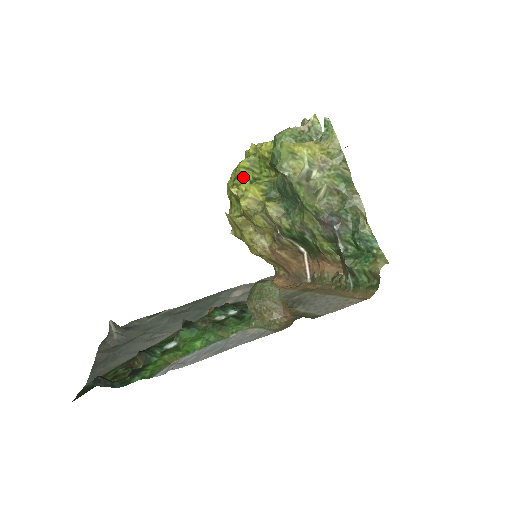
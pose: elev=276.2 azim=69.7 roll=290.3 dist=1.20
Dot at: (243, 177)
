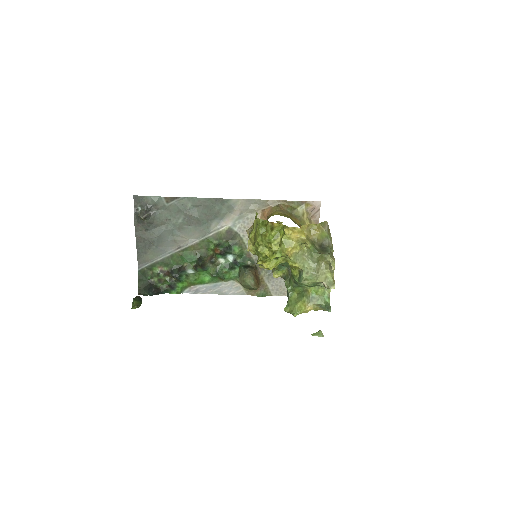
Dot at: occluded
